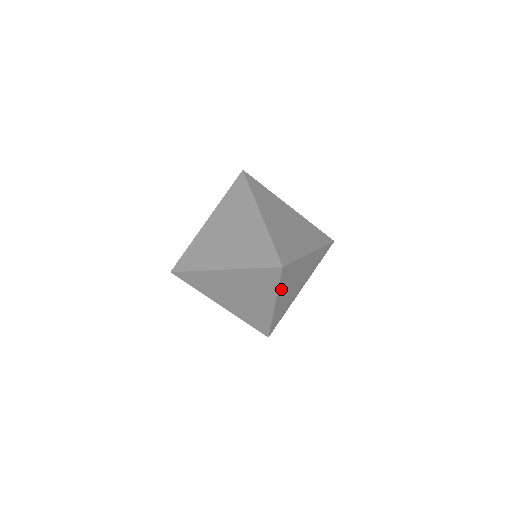
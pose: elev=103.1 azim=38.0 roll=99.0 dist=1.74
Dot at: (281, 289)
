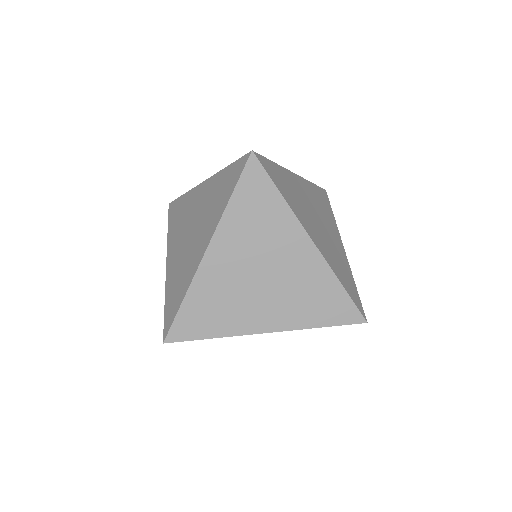
Dot at: (232, 222)
